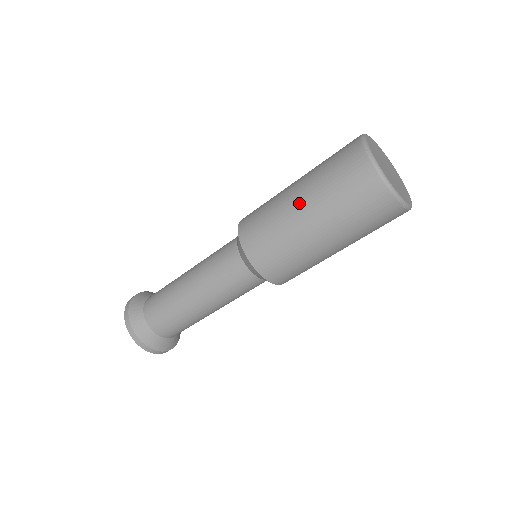
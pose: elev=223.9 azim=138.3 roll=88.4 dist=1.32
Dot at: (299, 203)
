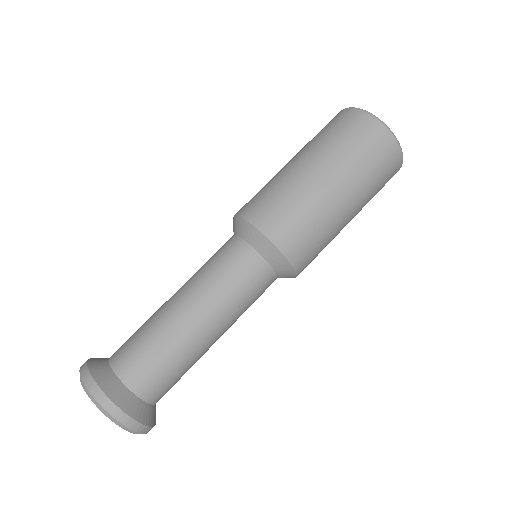
Dot at: (335, 187)
